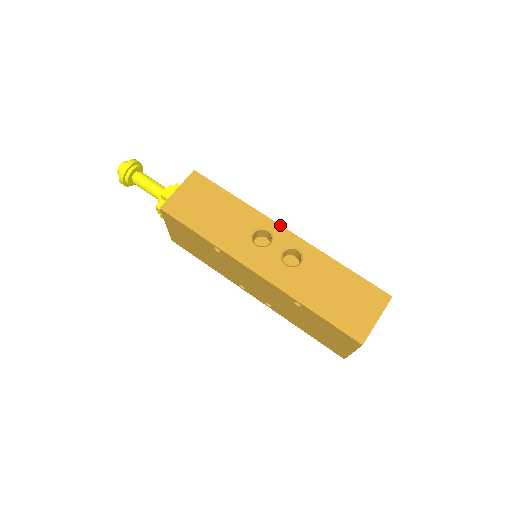
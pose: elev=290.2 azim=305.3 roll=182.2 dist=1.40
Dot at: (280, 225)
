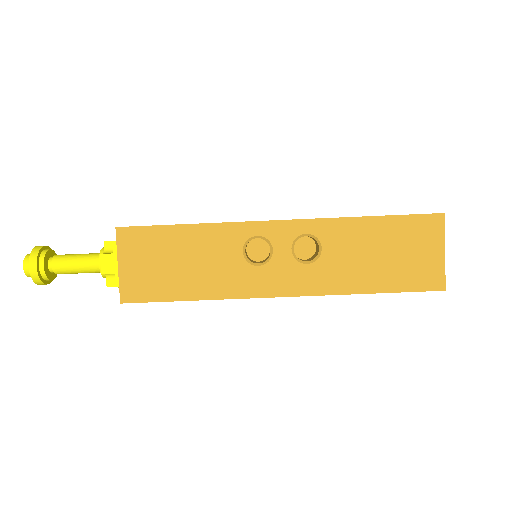
Dot at: (266, 221)
